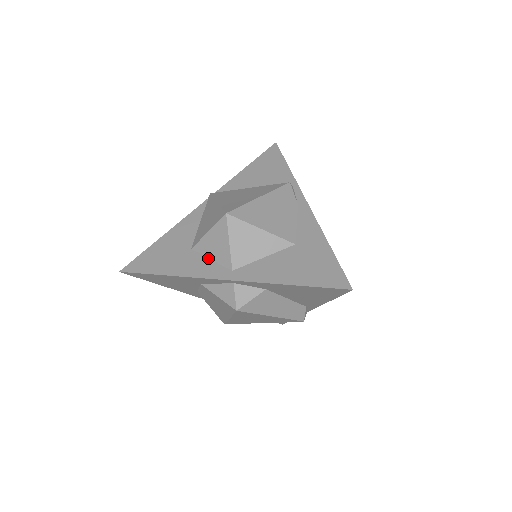
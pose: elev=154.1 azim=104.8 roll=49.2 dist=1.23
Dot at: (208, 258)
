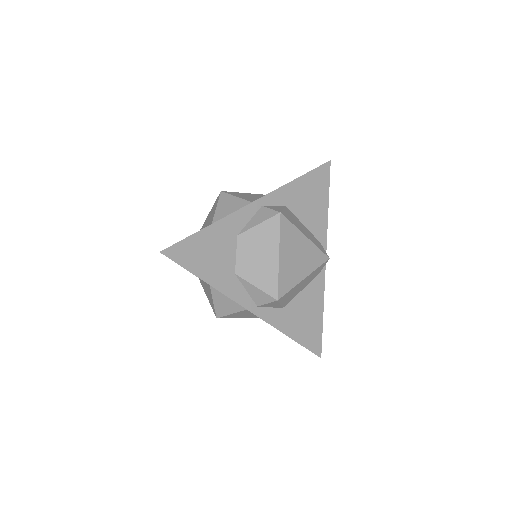
Dot at: occluded
